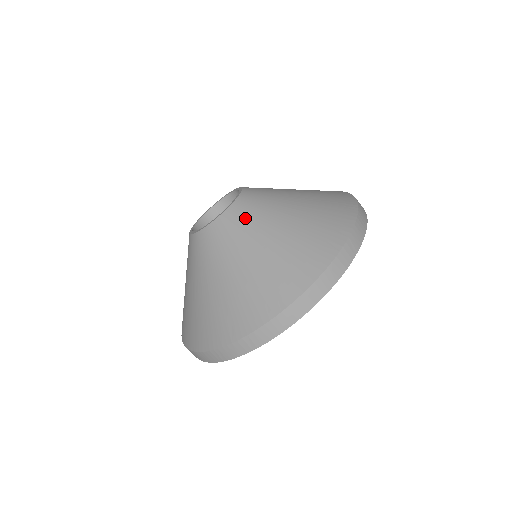
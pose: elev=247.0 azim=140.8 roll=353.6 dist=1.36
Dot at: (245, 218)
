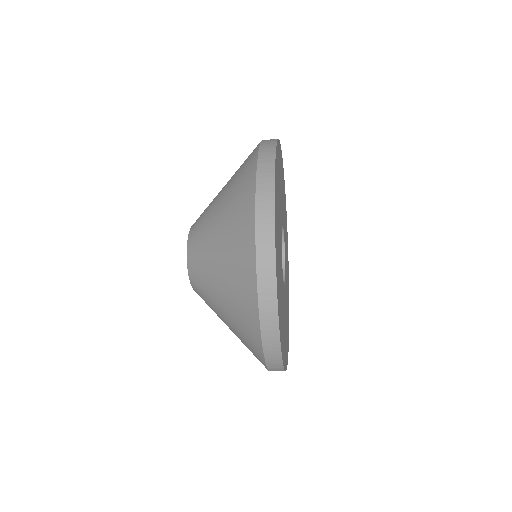
Dot at: (197, 256)
